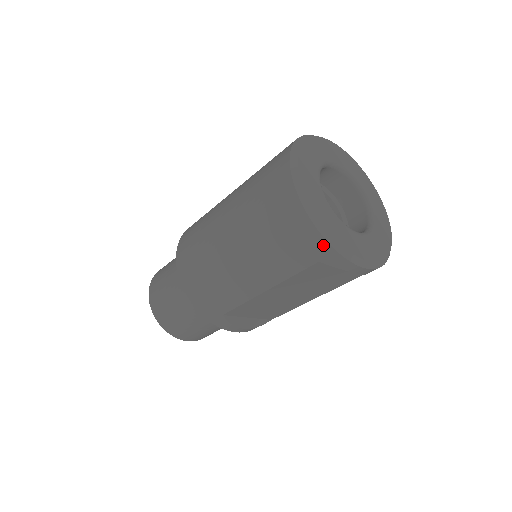
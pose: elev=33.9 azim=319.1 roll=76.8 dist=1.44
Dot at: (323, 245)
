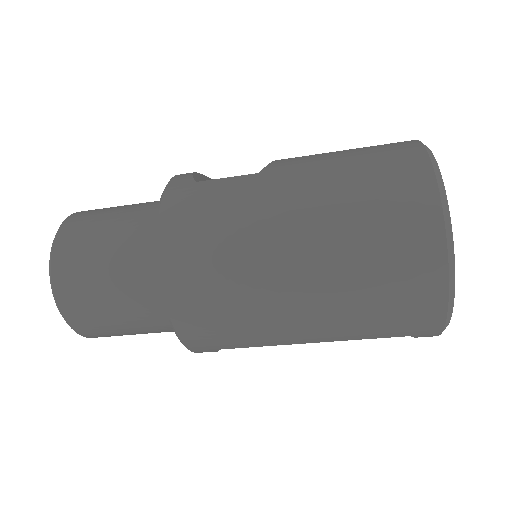
Dot at: (435, 329)
